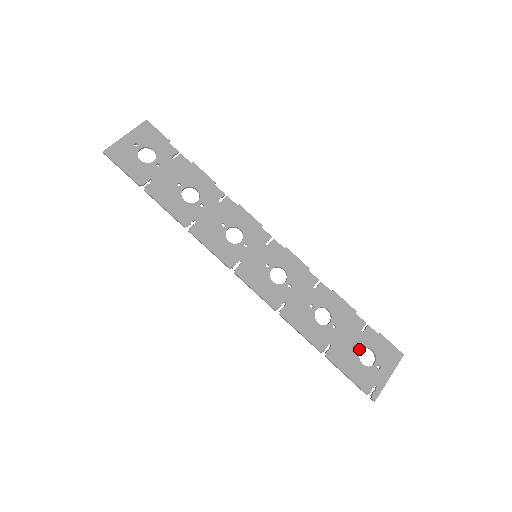
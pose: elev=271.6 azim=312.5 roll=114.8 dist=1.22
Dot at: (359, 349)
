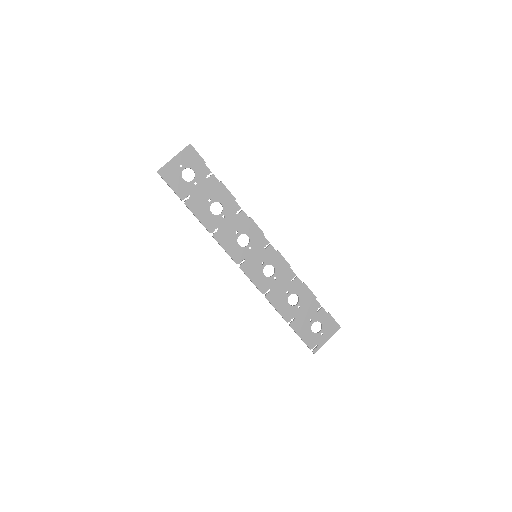
Dot at: (312, 322)
